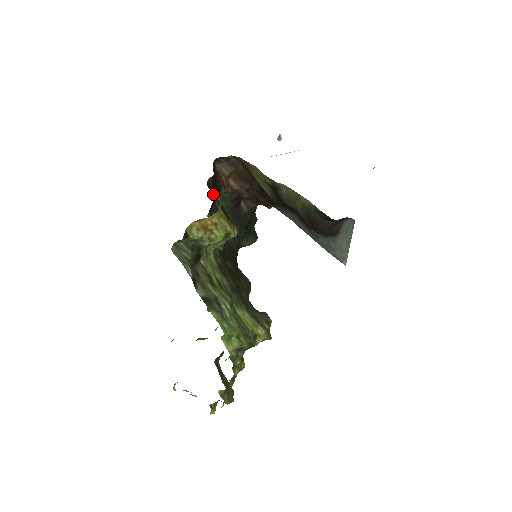
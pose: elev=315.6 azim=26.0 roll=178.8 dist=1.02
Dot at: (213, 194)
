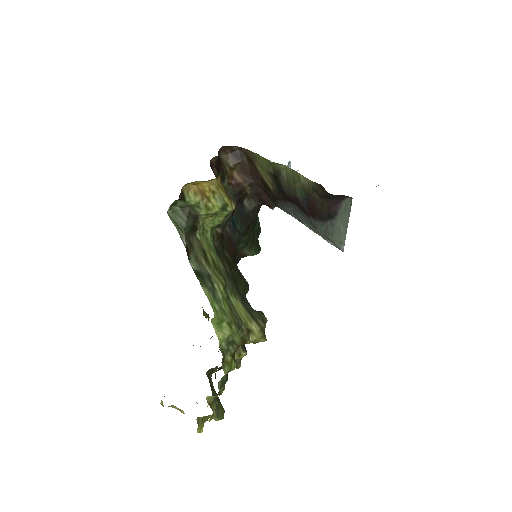
Dot at: (214, 169)
